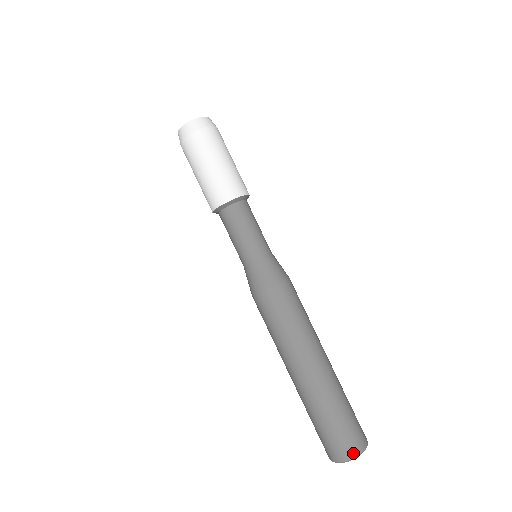
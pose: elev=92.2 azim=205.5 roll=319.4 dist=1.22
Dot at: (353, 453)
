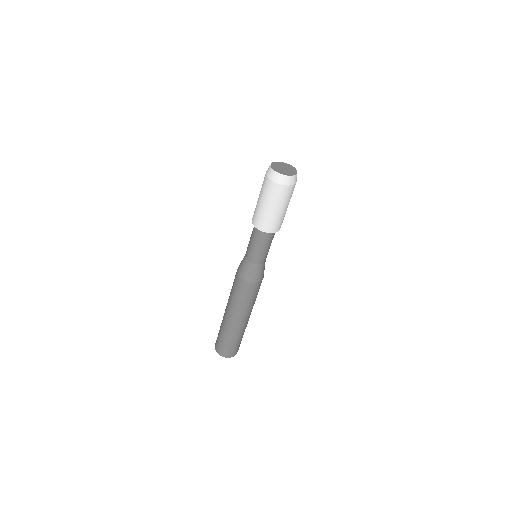
Dot at: occluded
